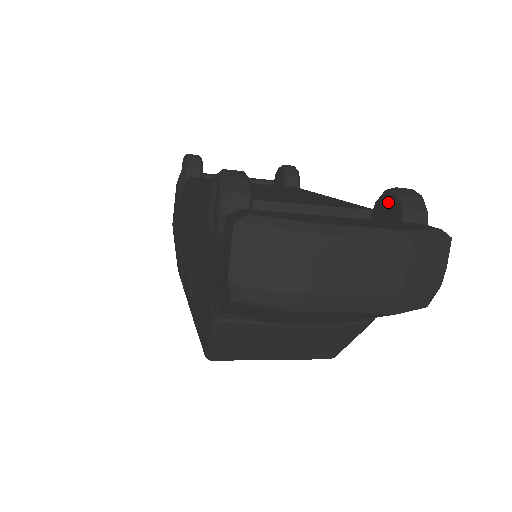
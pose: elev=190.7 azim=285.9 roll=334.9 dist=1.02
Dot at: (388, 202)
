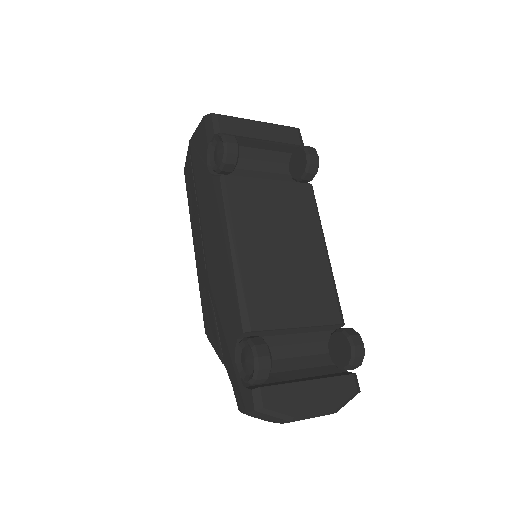
Dot at: (346, 347)
